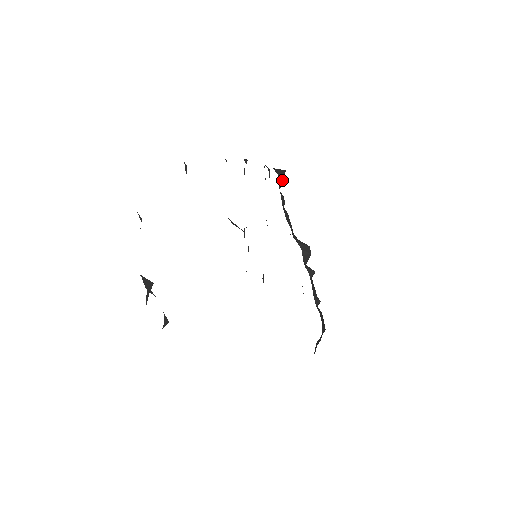
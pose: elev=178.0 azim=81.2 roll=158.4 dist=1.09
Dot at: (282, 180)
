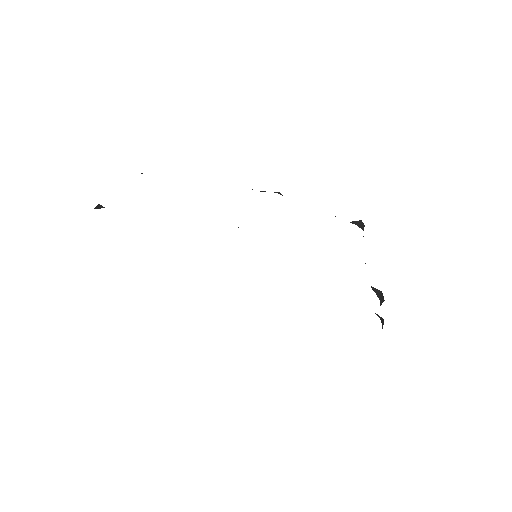
Dot at: occluded
